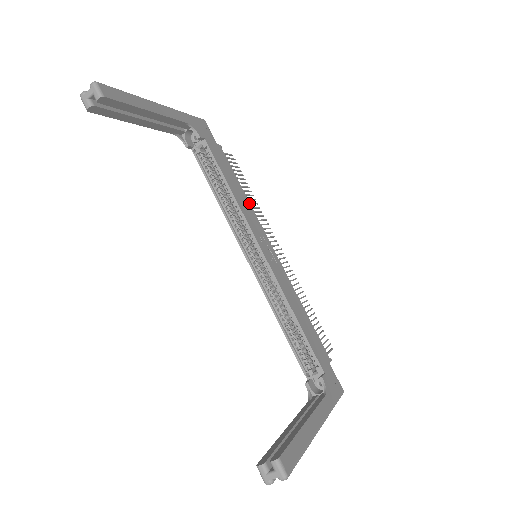
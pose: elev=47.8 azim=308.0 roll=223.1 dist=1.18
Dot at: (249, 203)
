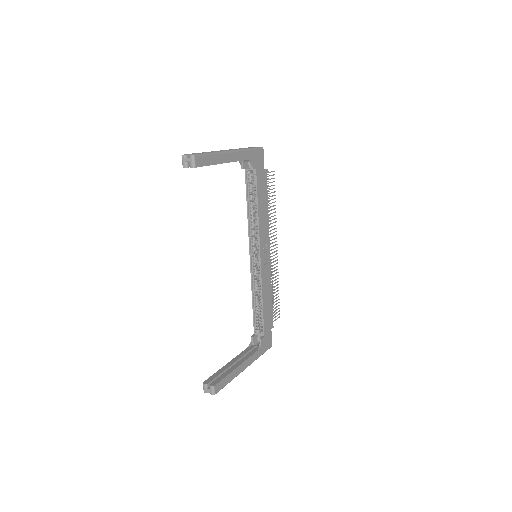
Dot at: (268, 217)
